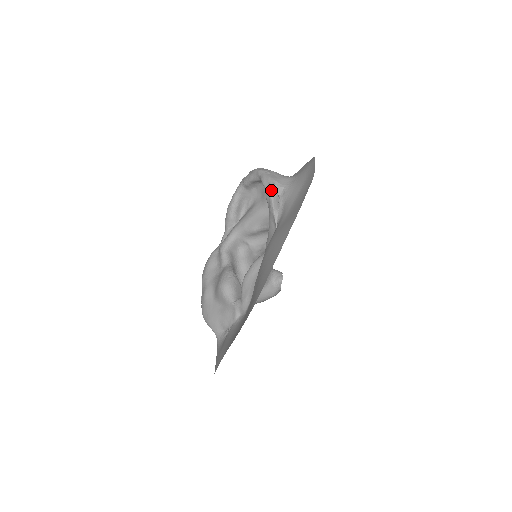
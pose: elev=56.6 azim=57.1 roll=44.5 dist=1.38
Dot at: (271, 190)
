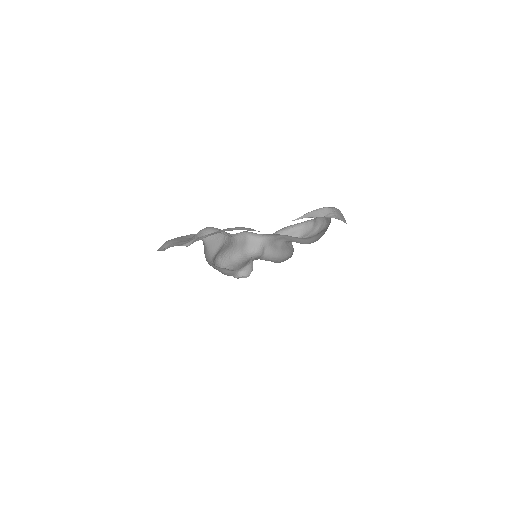
Dot at: (325, 207)
